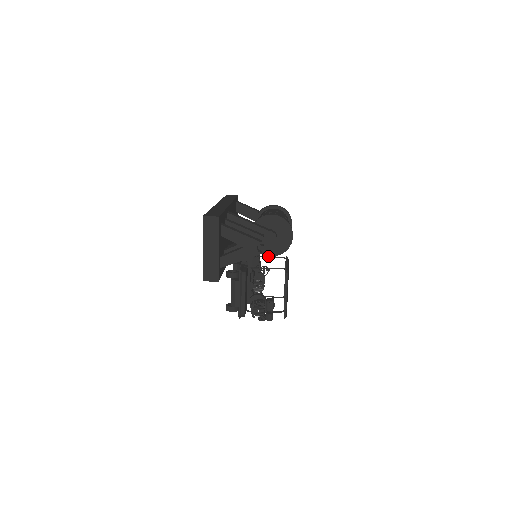
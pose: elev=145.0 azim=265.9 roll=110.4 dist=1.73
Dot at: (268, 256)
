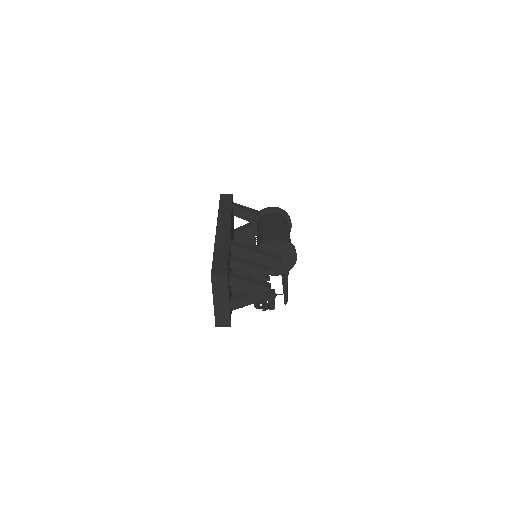
Dot at: occluded
